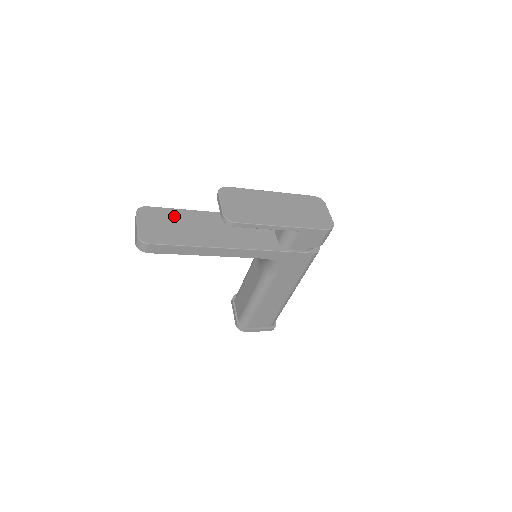
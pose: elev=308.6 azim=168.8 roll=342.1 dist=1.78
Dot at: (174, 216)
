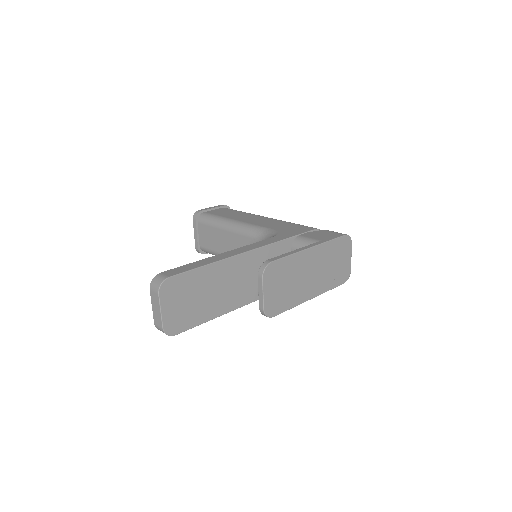
Dot at: (199, 281)
